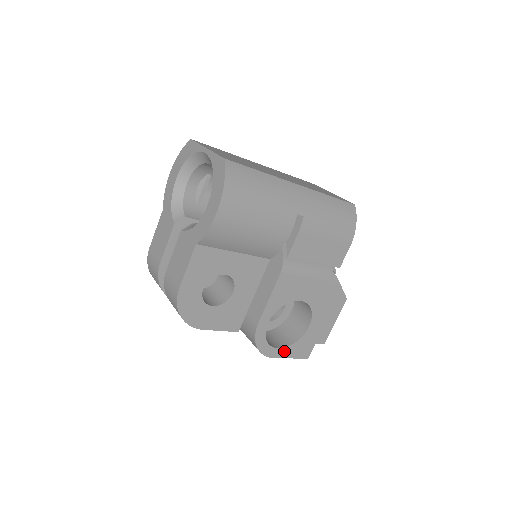
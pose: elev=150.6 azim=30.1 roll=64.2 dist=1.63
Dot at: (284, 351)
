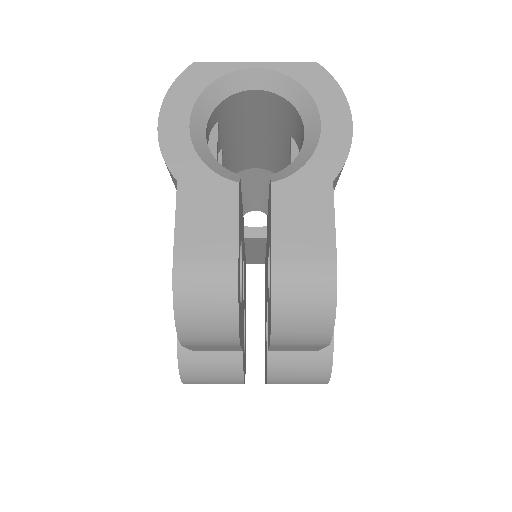
Dot at: occluded
